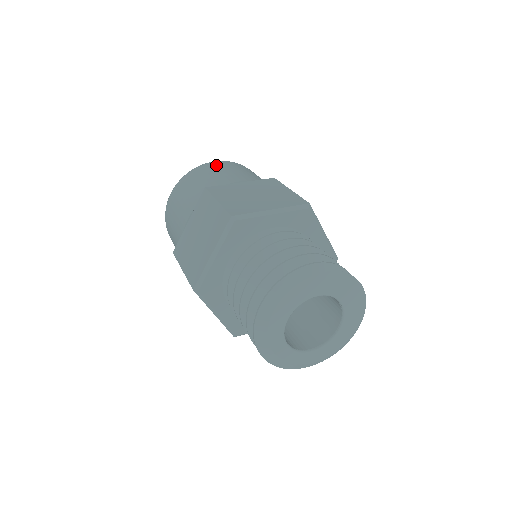
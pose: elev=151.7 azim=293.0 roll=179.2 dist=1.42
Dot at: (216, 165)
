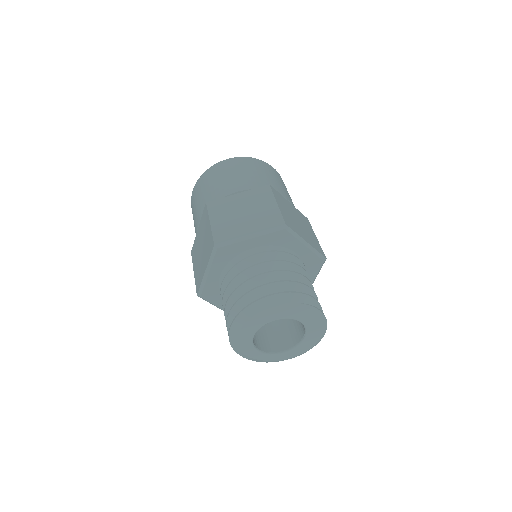
Dot at: (225, 166)
